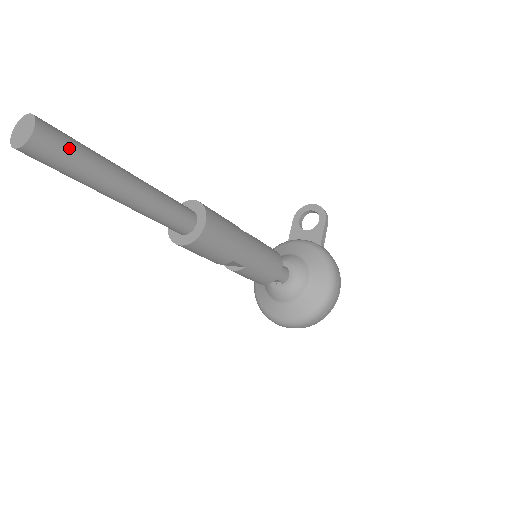
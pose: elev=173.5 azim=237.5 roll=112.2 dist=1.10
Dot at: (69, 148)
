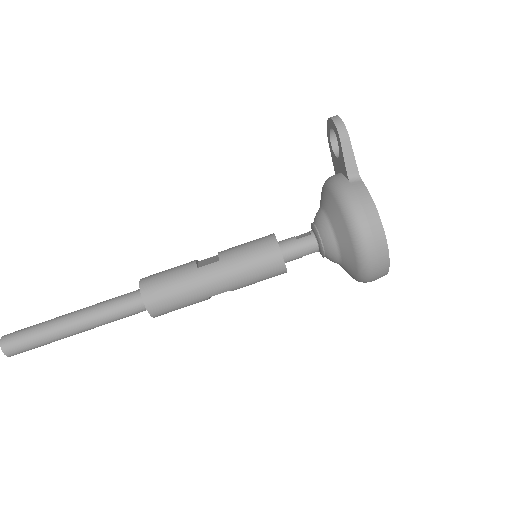
Dot at: (24, 343)
